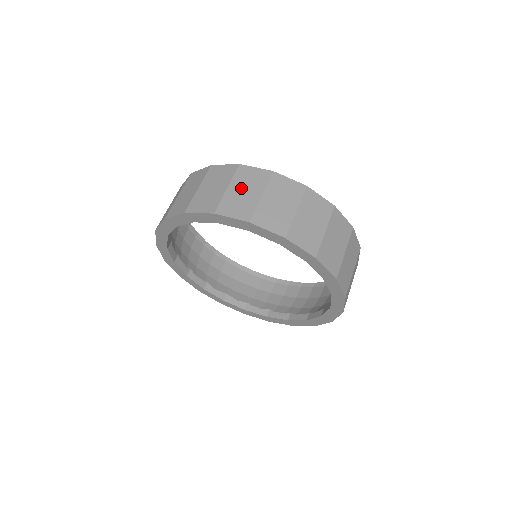
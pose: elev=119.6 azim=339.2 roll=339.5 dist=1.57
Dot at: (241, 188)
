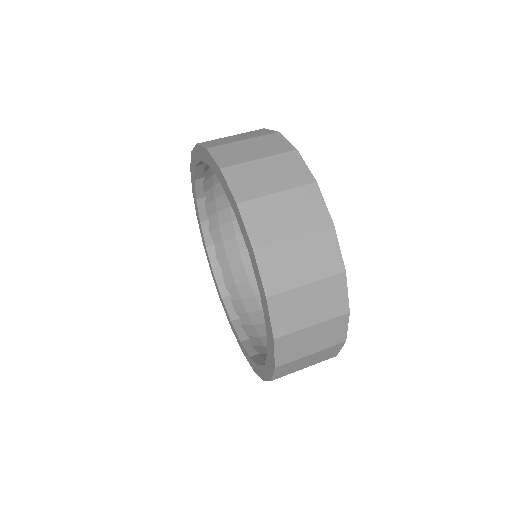
Dot at: occluded
